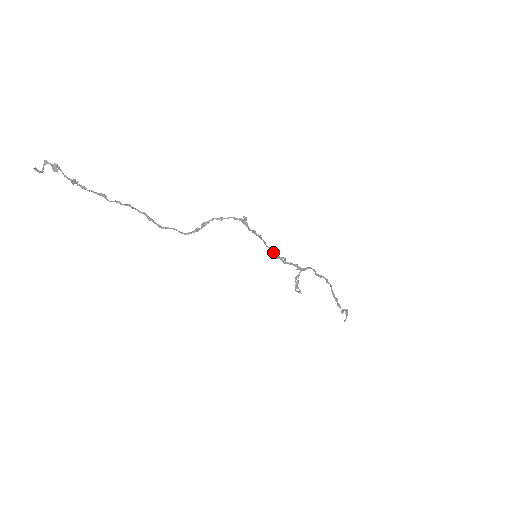
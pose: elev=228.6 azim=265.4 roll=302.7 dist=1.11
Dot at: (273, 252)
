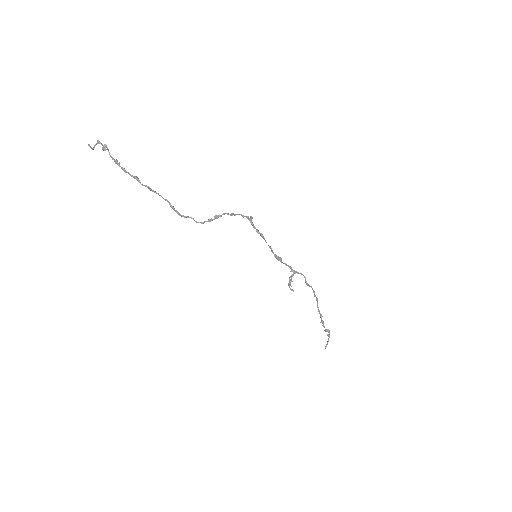
Dot at: (272, 250)
